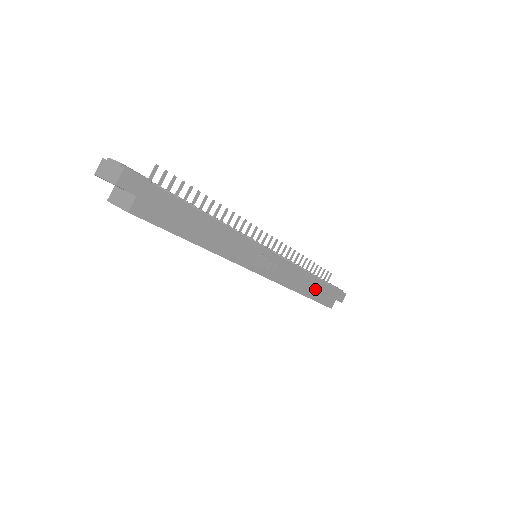
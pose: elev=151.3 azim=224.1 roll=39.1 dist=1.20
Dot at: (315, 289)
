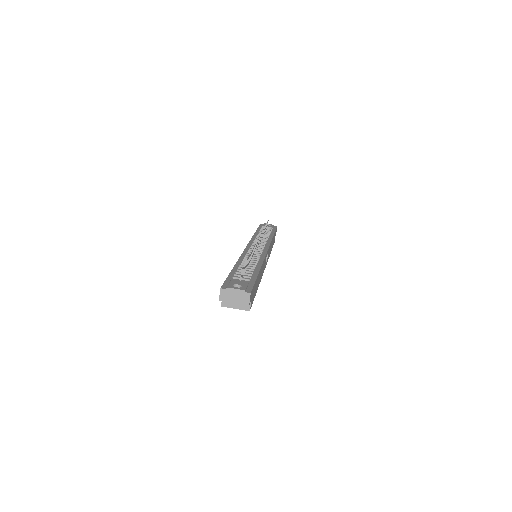
Dot at: (272, 243)
